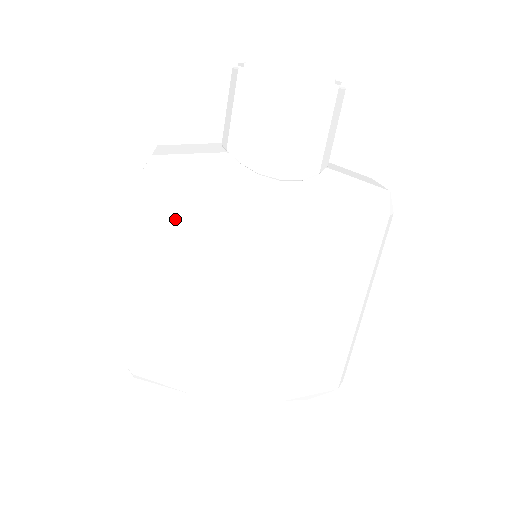
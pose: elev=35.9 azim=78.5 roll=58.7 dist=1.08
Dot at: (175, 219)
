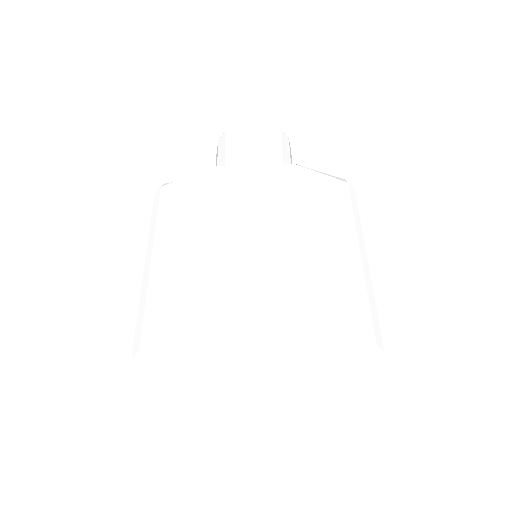
Dot at: (180, 201)
